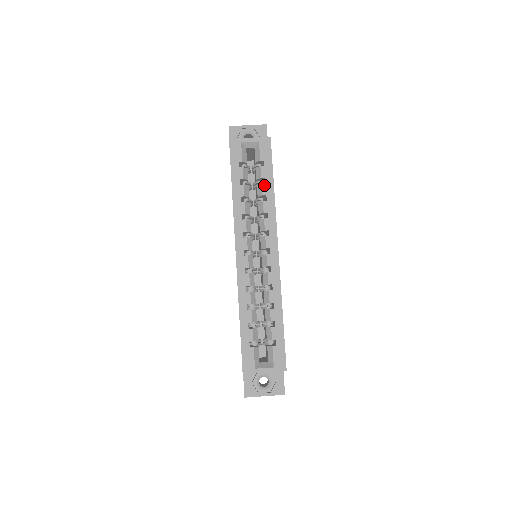
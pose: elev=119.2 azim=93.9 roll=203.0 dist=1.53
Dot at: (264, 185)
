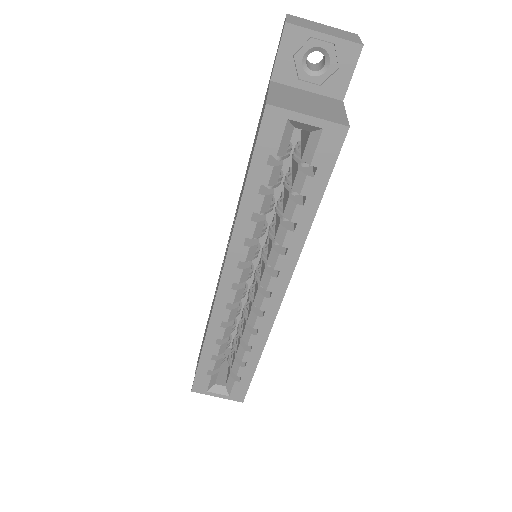
Dot at: (300, 207)
